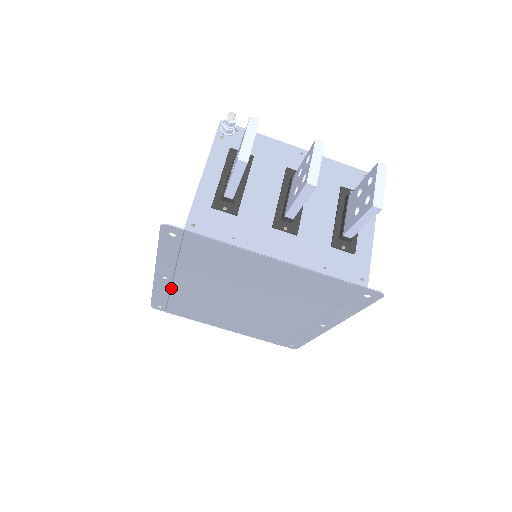
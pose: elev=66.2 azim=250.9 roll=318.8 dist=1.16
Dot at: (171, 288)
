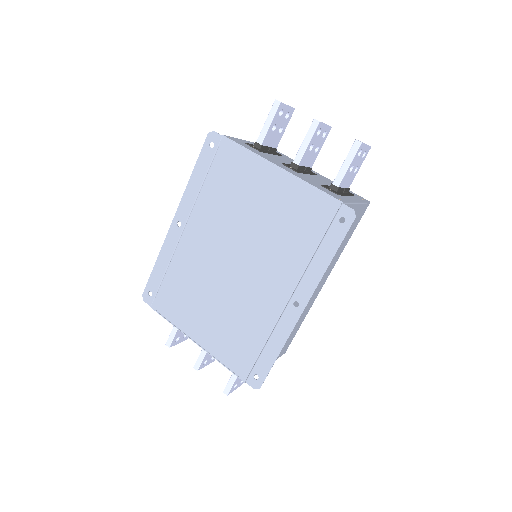
Dot at: (177, 245)
